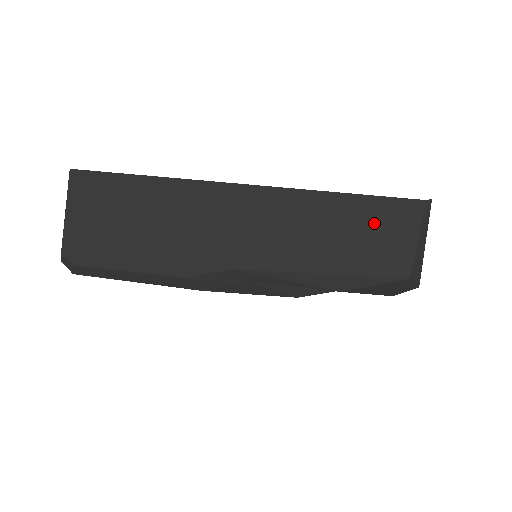
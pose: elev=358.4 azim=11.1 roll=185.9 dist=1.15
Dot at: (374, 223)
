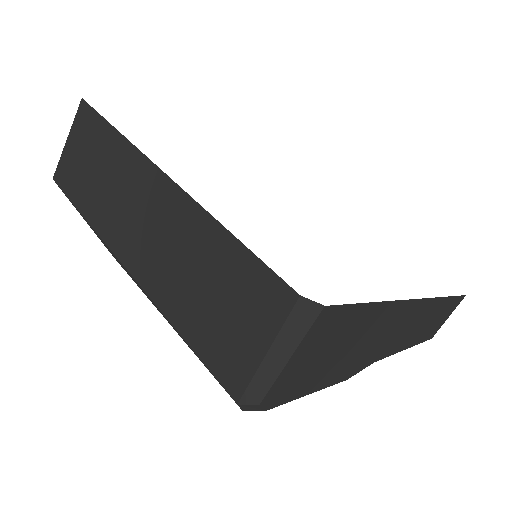
Dot at: (445, 312)
